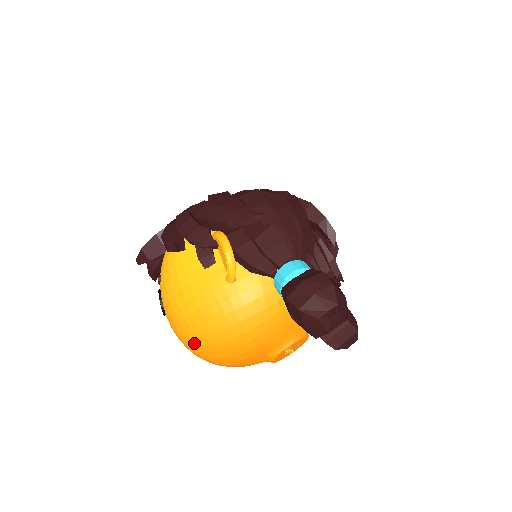
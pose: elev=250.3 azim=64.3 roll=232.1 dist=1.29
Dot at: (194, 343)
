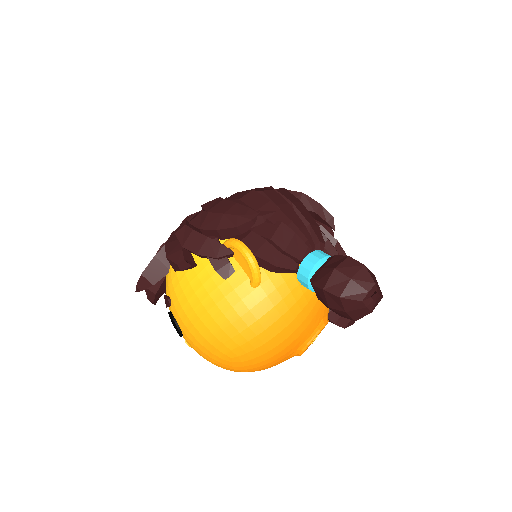
Dot at: (226, 356)
